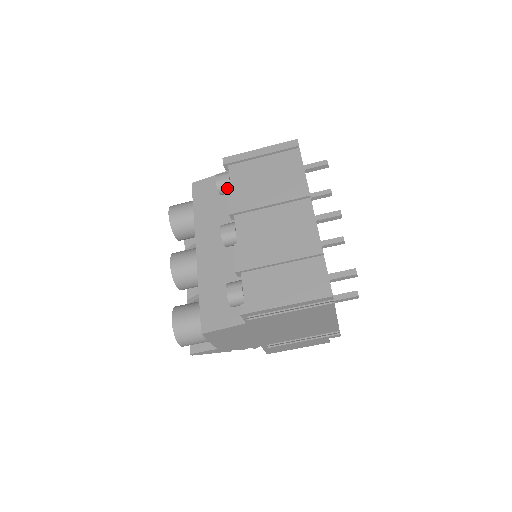
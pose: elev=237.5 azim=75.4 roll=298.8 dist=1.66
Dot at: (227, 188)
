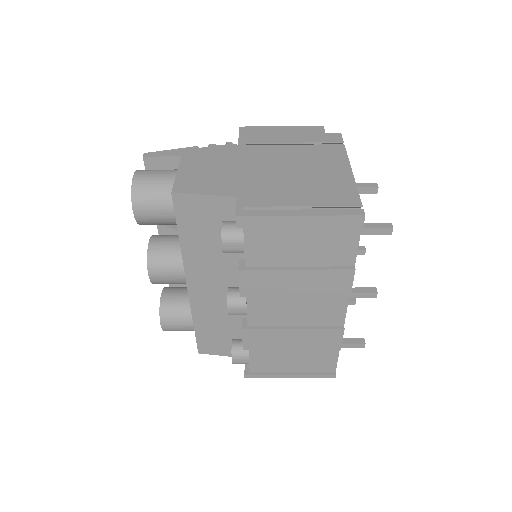
Dot at: (238, 252)
